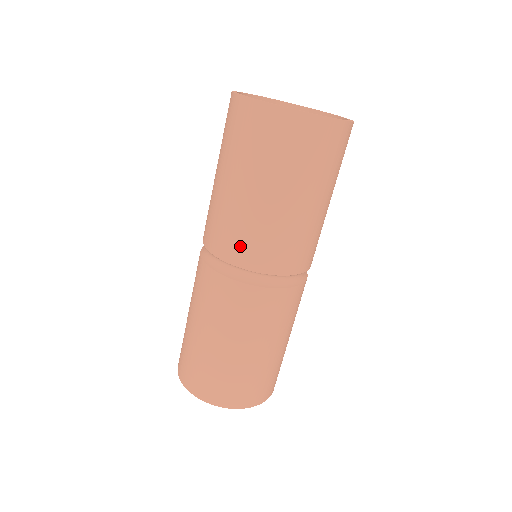
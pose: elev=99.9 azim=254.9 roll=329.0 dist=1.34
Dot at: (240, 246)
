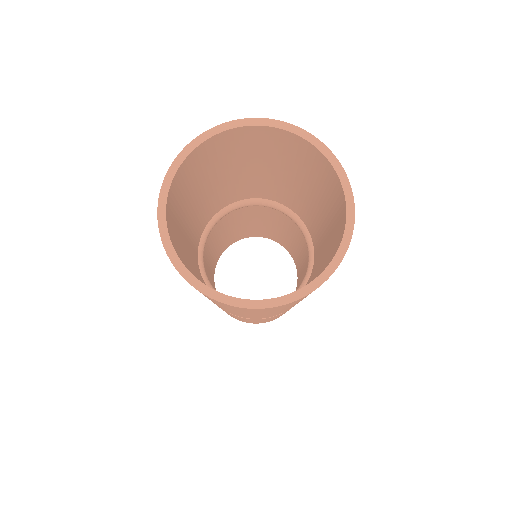
Dot at: occluded
